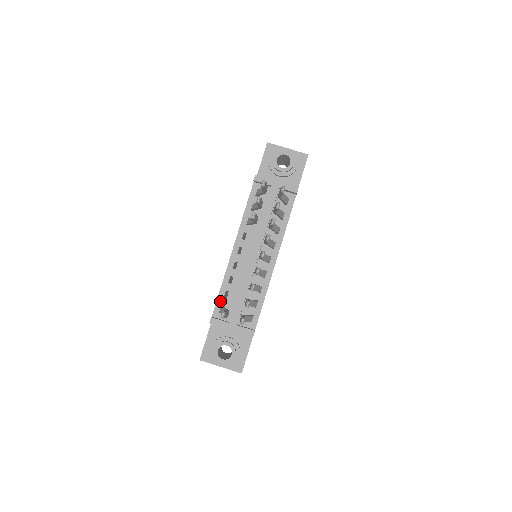
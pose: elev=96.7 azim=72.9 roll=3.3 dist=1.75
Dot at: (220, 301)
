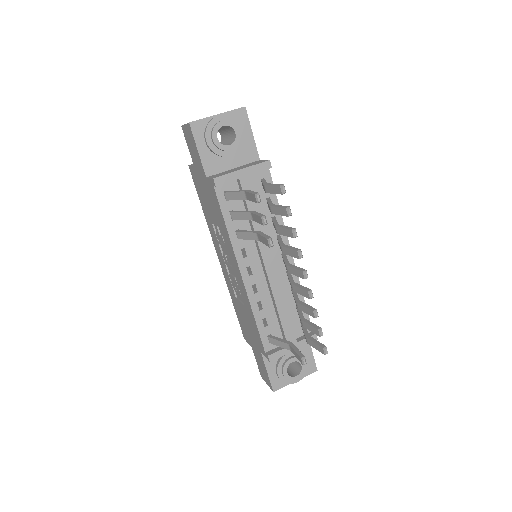
Dot at: (263, 333)
